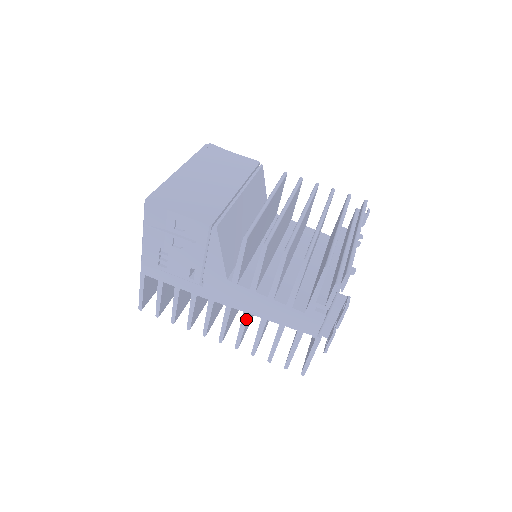
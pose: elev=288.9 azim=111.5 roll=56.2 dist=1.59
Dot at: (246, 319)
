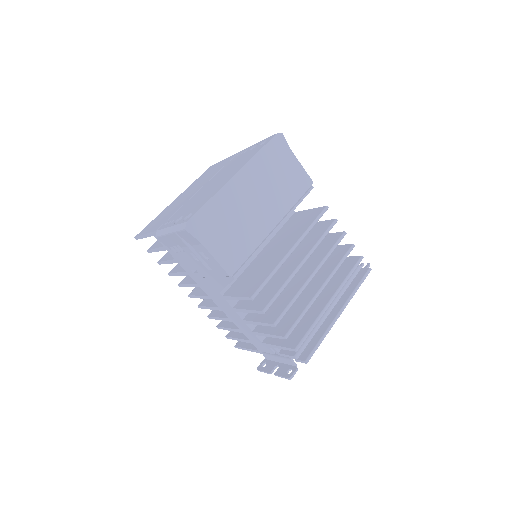
Dot at: (218, 309)
